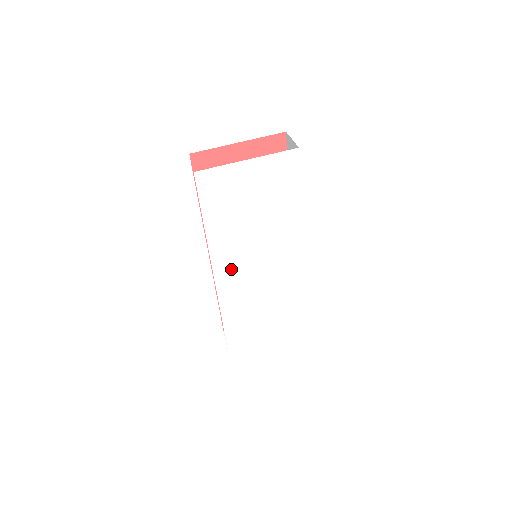
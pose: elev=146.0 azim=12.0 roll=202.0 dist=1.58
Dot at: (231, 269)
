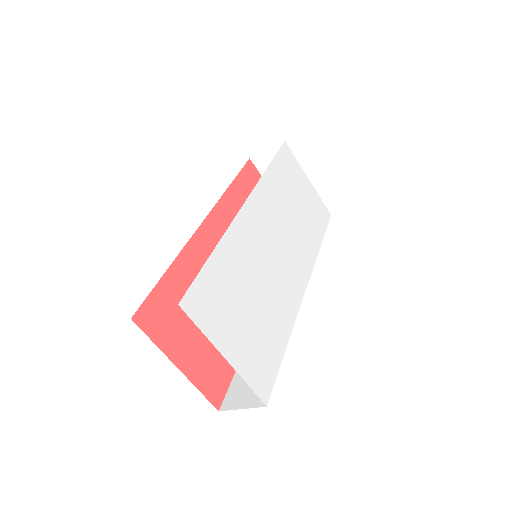
Dot at: (260, 217)
